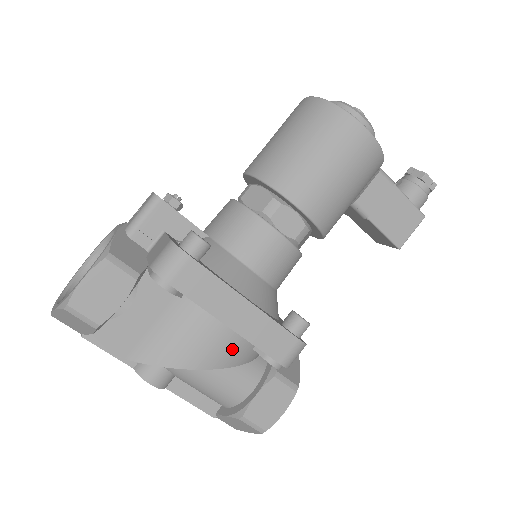
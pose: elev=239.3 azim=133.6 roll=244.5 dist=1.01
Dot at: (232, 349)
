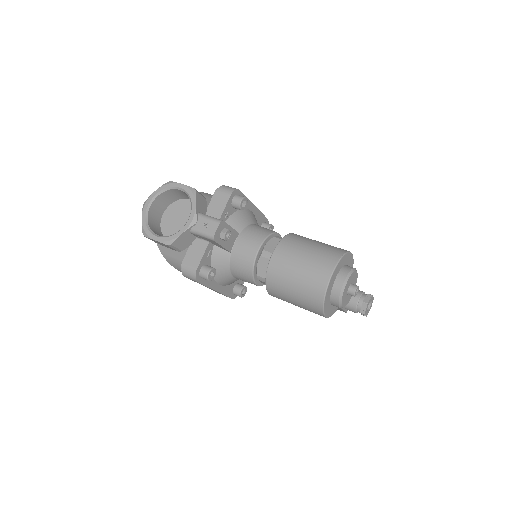
Dot at: occluded
